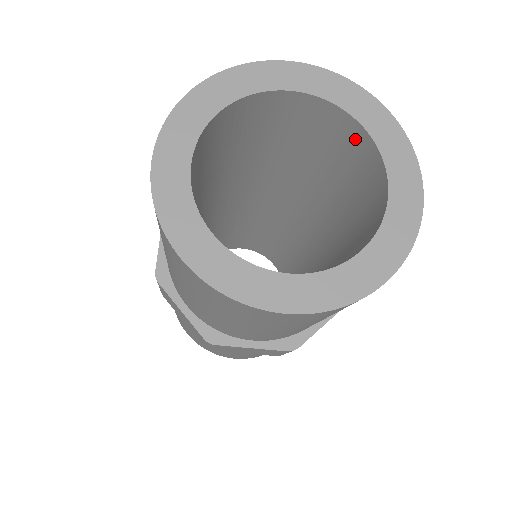
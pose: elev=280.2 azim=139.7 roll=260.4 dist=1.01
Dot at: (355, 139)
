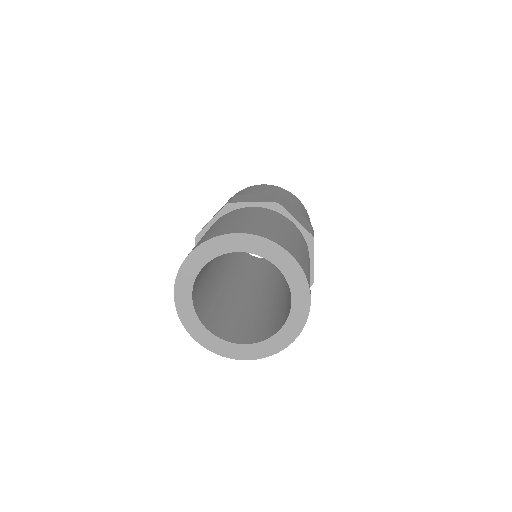
Dot at: occluded
